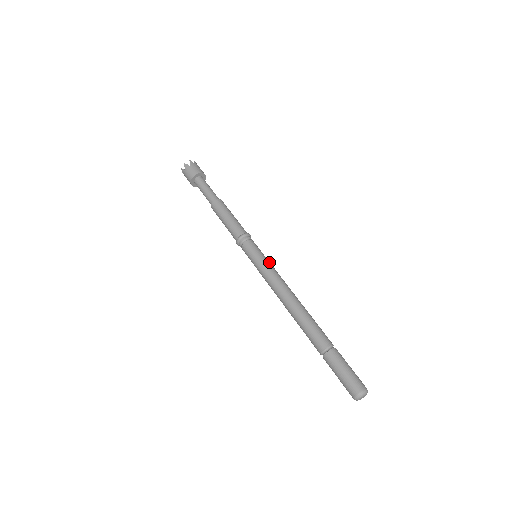
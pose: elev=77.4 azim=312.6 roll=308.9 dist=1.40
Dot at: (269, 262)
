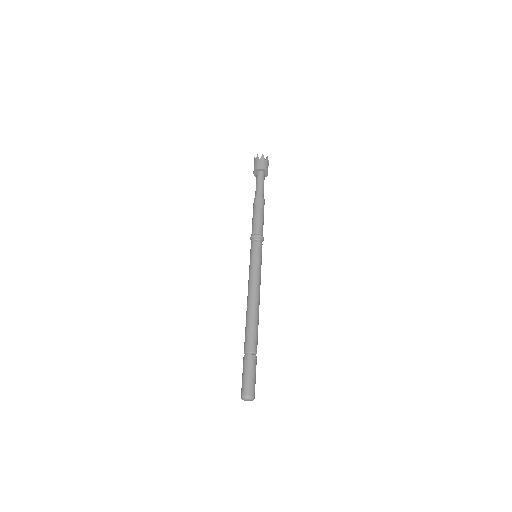
Dot at: (260, 266)
